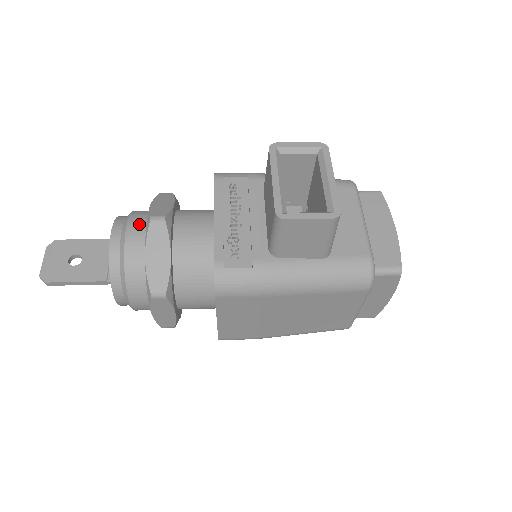
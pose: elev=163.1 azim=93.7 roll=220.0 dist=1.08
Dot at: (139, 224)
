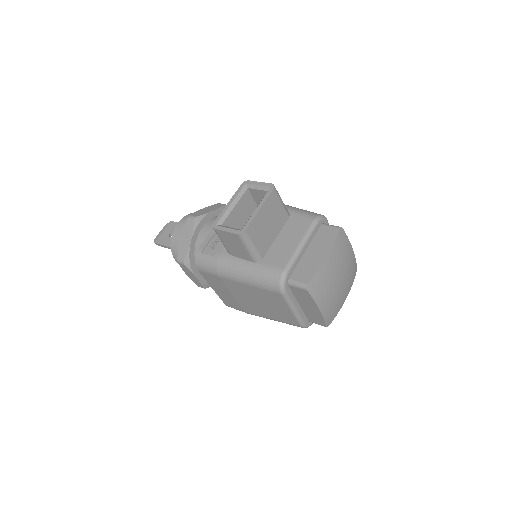
Dot at: occluded
